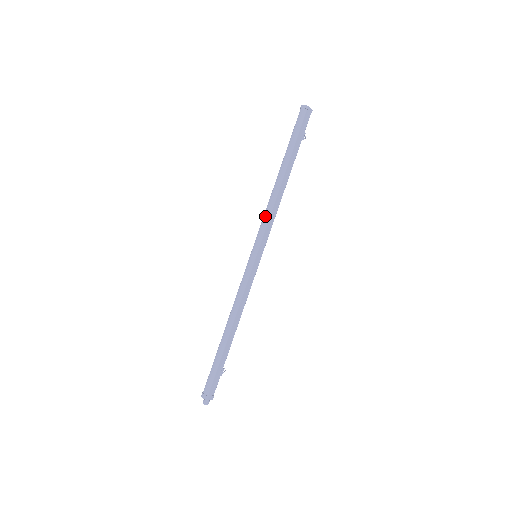
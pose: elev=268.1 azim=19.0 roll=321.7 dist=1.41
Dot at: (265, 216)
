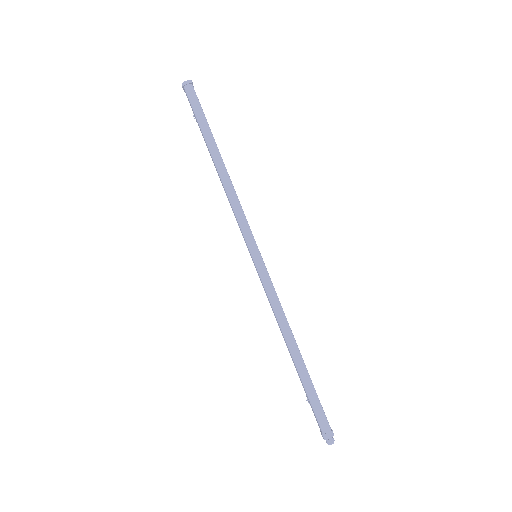
Dot at: (237, 209)
